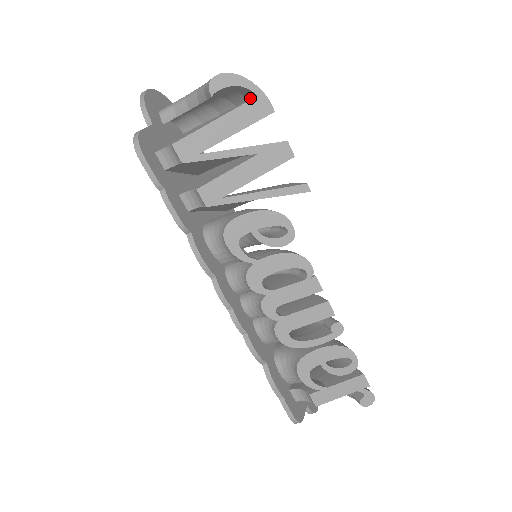
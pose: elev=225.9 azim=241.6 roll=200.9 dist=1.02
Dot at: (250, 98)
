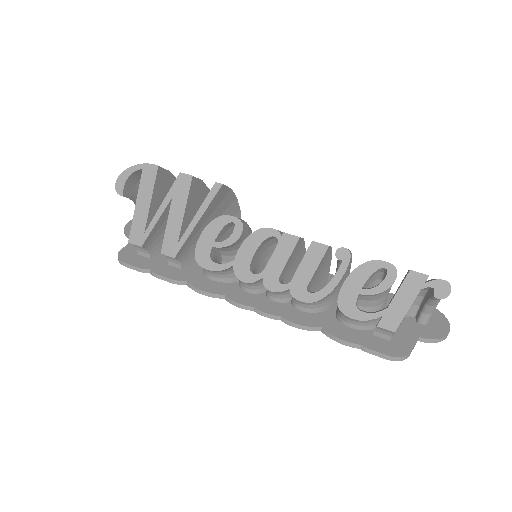
Dot at: occluded
